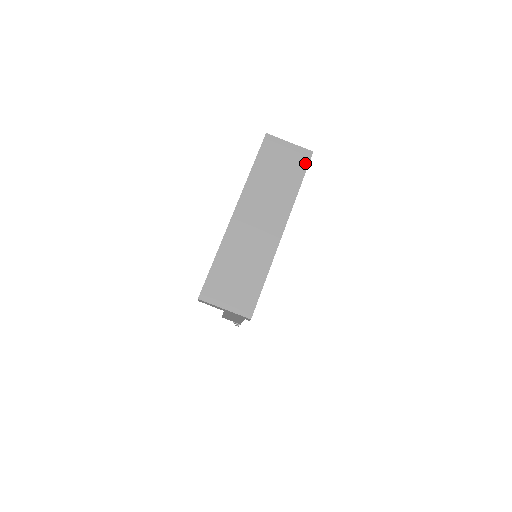
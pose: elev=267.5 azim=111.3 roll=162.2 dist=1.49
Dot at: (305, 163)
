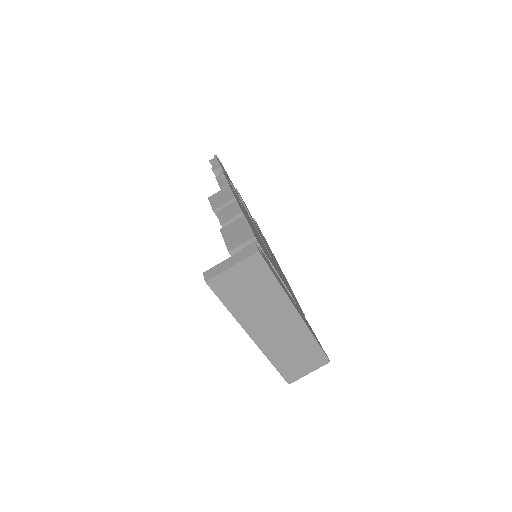
Dot at: (262, 265)
